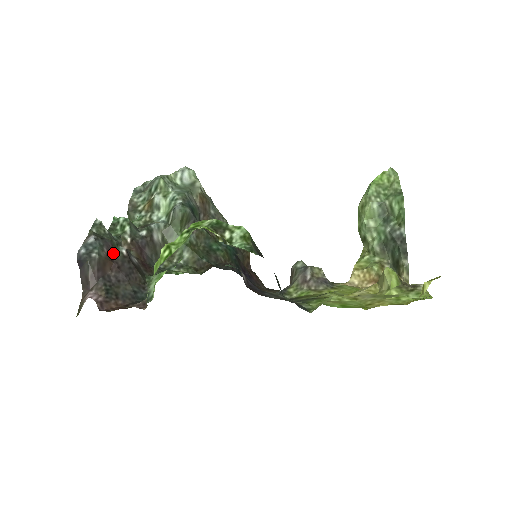
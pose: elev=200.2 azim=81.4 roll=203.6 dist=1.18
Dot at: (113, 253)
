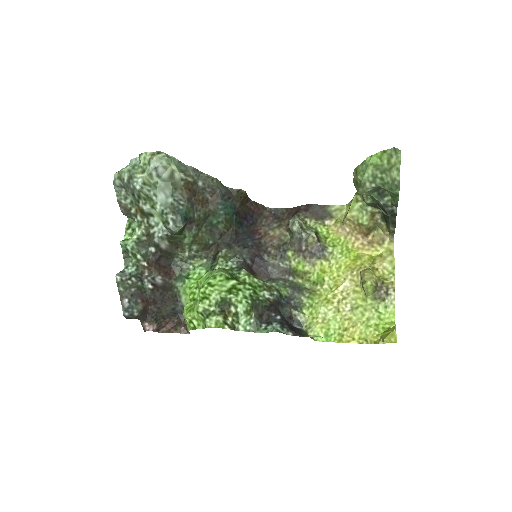
Dot at: (144, 294)
